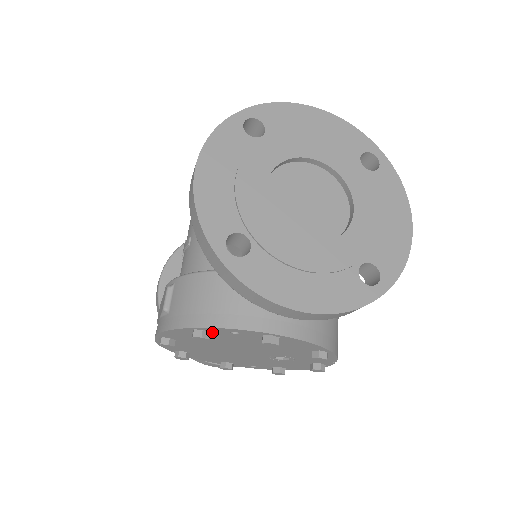
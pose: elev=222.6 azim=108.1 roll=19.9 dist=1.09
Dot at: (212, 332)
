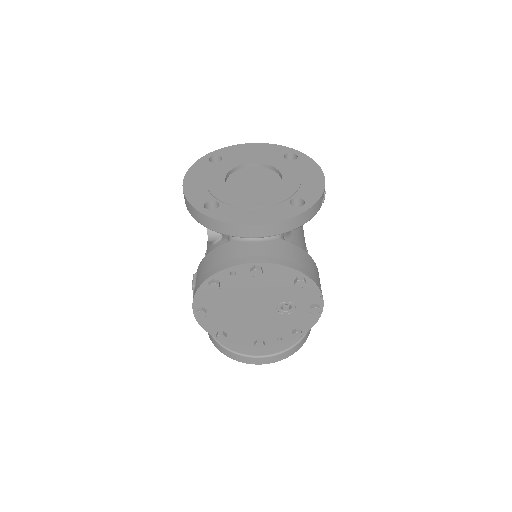
Dot at: (221, 281)
